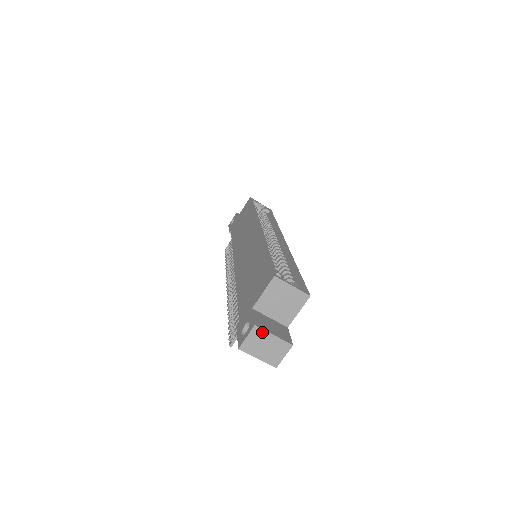
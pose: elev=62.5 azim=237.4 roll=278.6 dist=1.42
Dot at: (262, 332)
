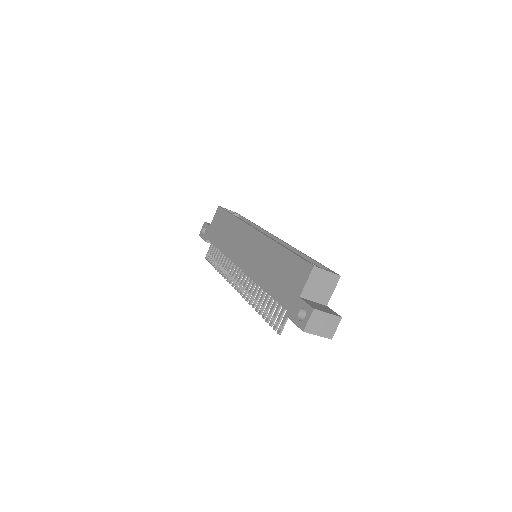
Dot at: (319, 313)
